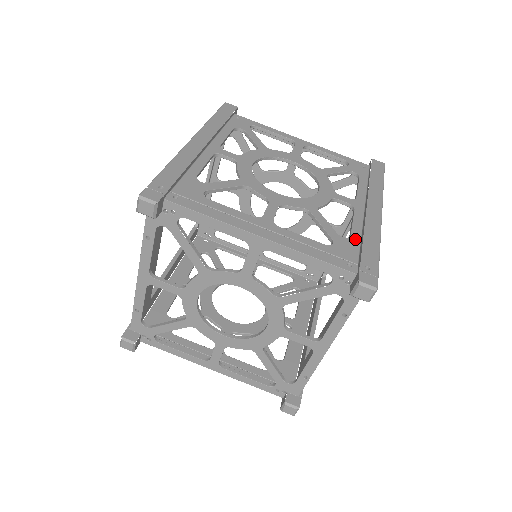
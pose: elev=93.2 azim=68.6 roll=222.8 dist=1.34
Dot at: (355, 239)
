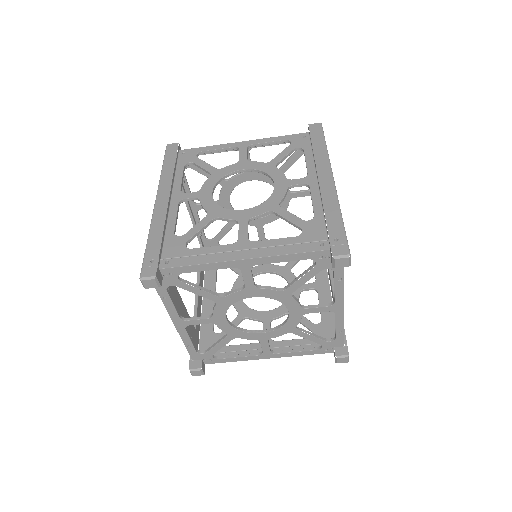
Dot at: (319, 217)
